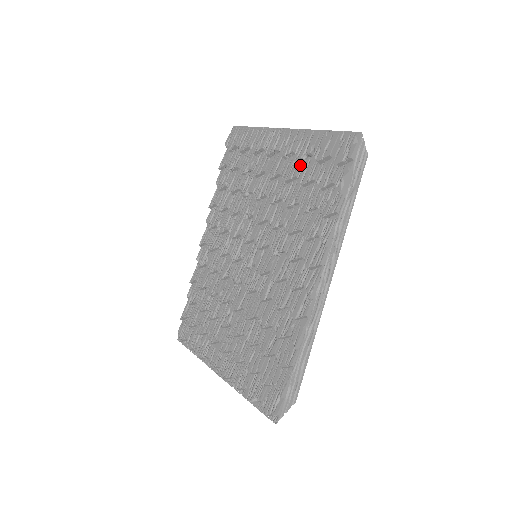
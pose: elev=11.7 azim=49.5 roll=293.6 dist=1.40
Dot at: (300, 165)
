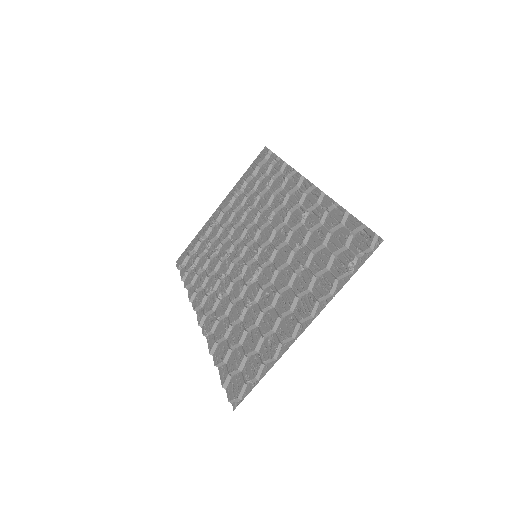
Dot at: (243, 193)
